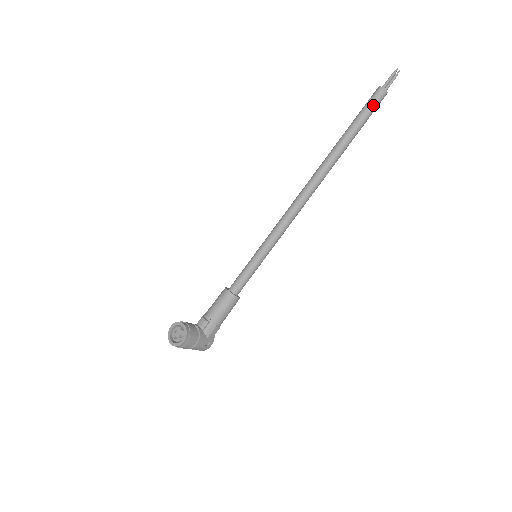
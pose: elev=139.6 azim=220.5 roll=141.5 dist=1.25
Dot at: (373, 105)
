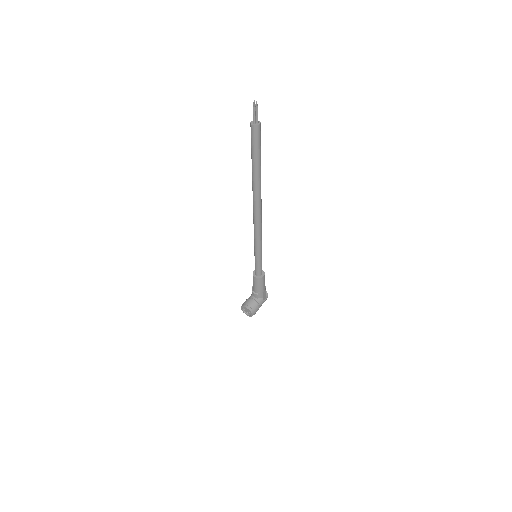
Dot at: (256, 141)
